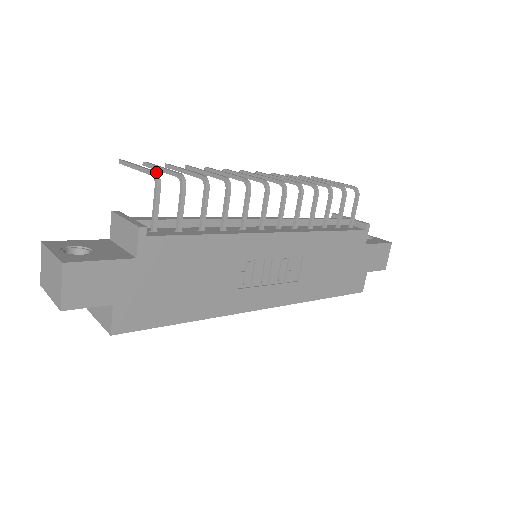
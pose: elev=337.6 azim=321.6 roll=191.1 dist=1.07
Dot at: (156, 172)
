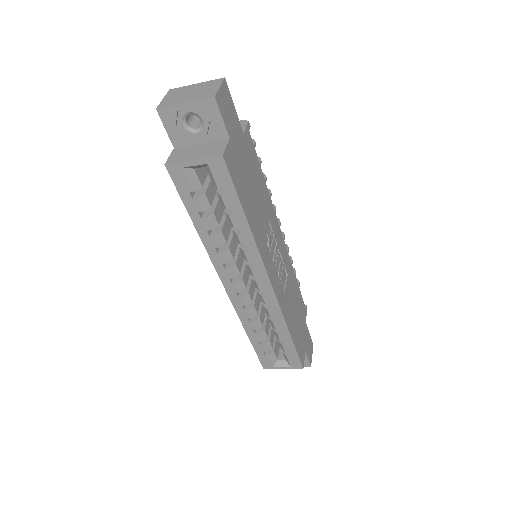
Dot at: occluded
